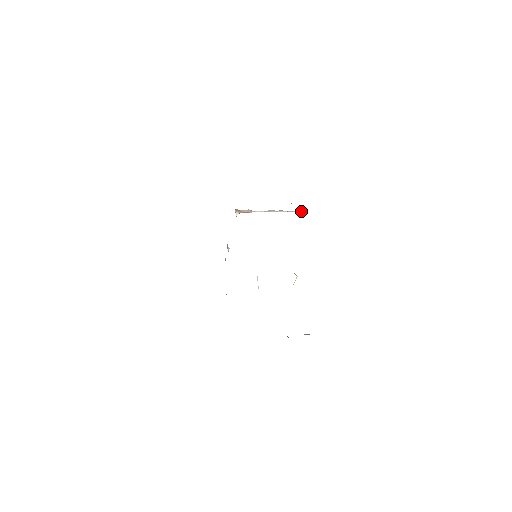
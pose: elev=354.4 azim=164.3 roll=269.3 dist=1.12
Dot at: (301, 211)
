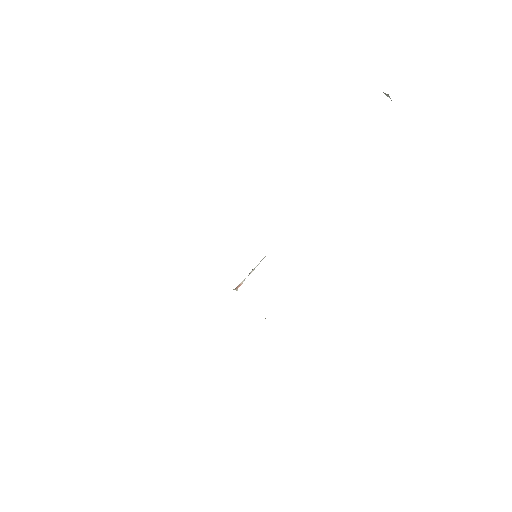
Dot at: occluded
